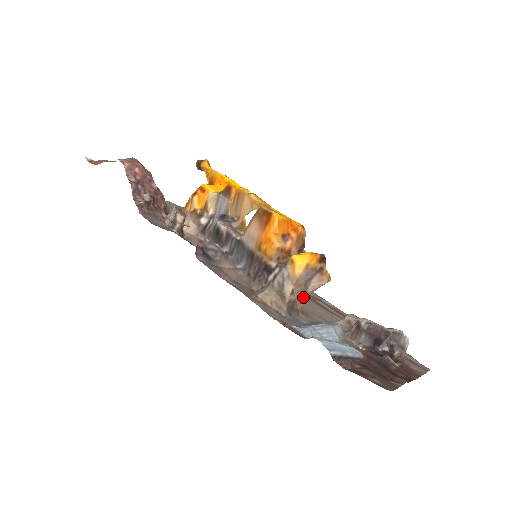
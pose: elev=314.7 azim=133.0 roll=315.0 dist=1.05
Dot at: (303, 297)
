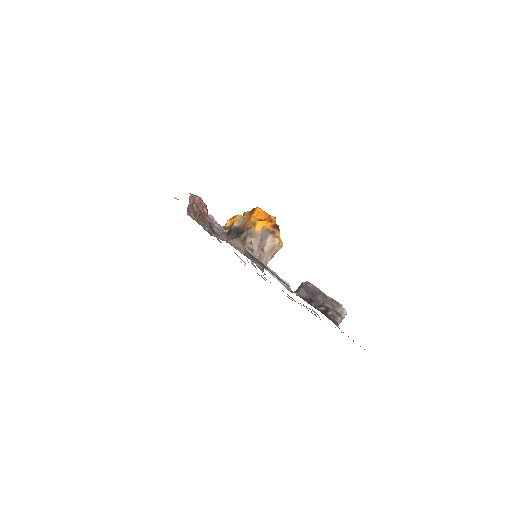
Dot at: (259, 250)
